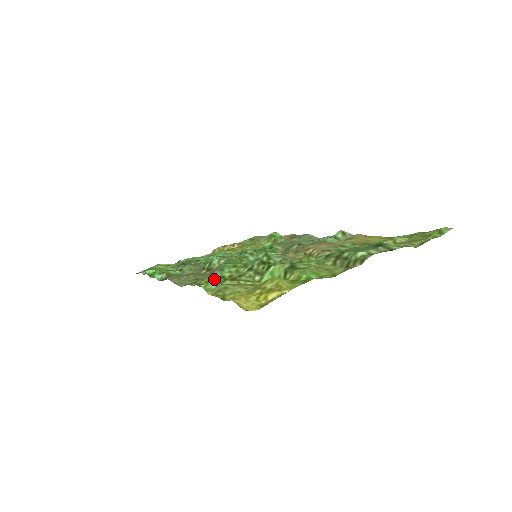
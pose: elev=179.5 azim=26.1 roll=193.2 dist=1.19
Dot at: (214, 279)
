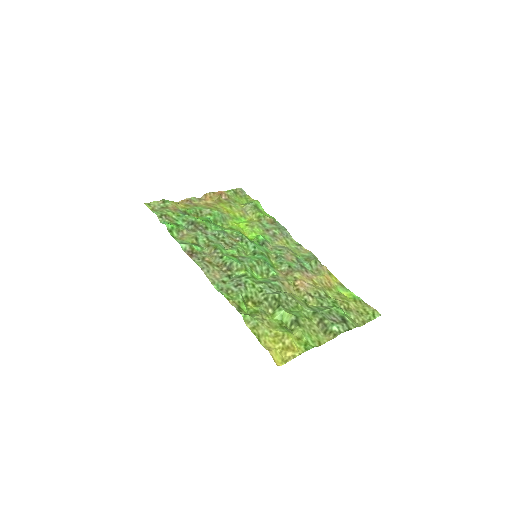
Dot at: (243, 300)
